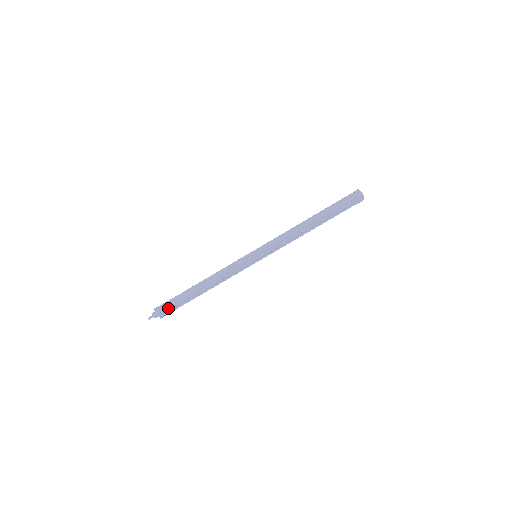
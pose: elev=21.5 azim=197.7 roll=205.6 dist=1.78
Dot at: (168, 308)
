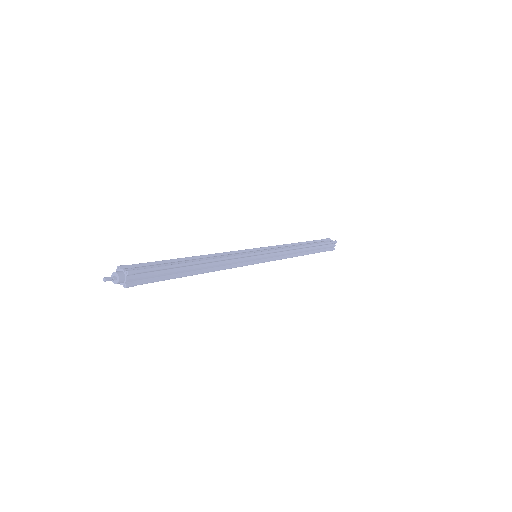
Dot at: (149, 267)
